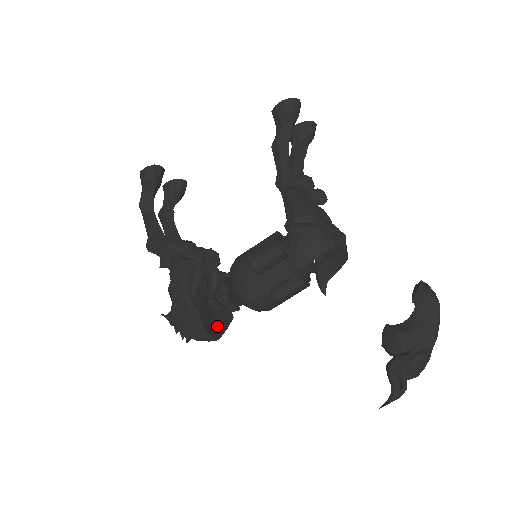
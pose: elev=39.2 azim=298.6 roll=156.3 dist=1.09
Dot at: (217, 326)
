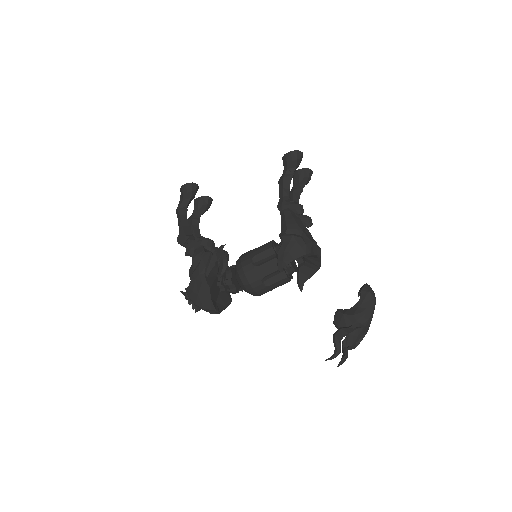
Dot at: (220, 303)
